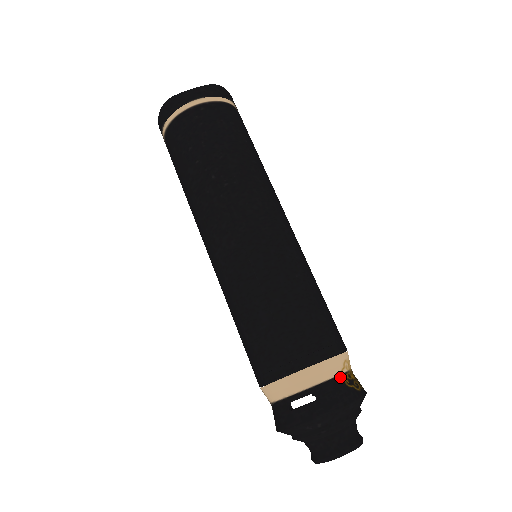
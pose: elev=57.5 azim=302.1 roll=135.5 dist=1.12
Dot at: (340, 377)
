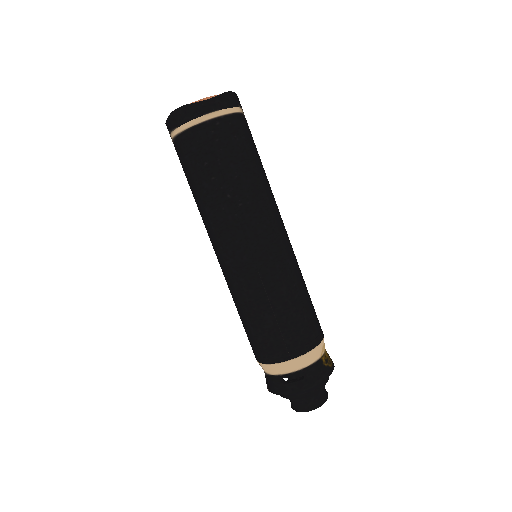
Dot at: (320, 359)
